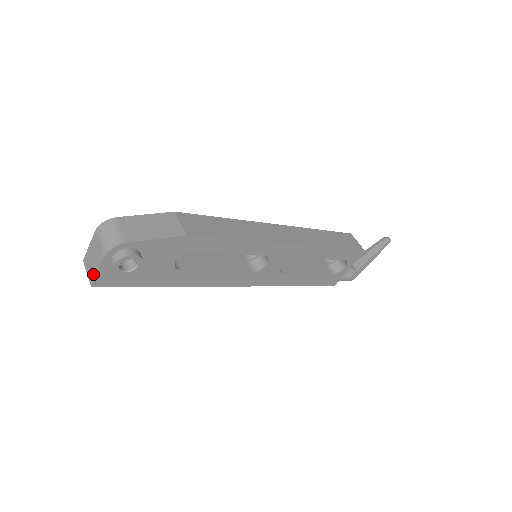
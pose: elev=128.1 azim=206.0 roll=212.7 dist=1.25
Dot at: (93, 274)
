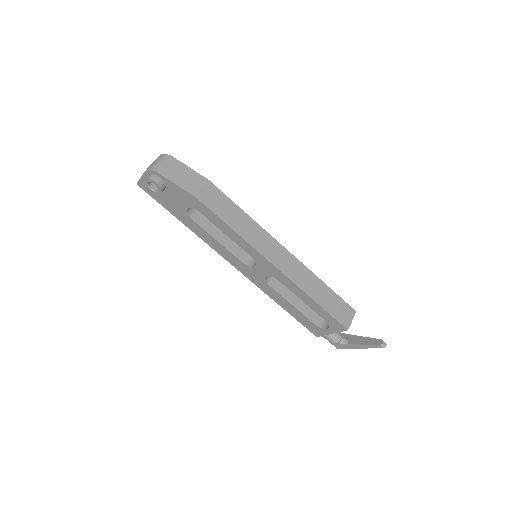
Dot at: occluded
